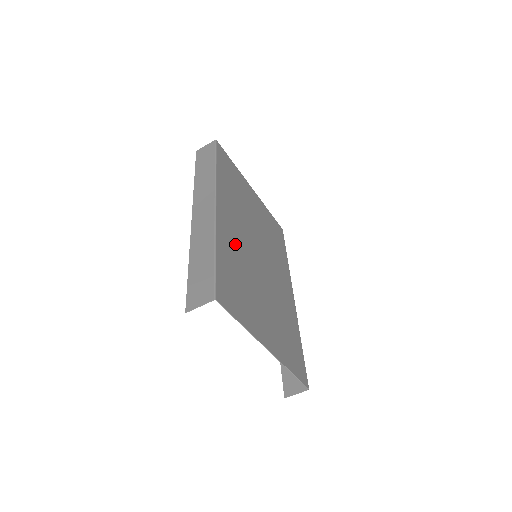
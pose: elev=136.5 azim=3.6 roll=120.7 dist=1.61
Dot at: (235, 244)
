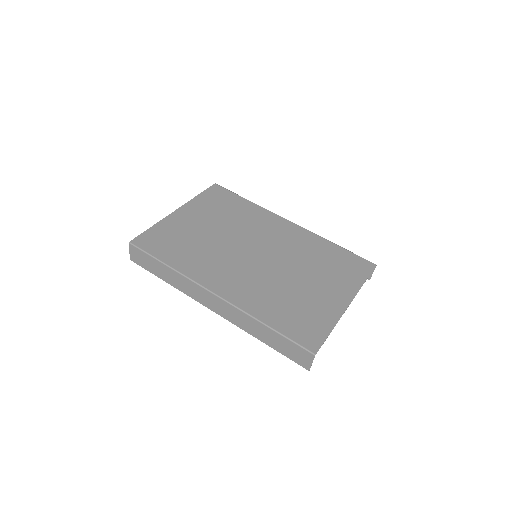
Dot at: (254, 289)
